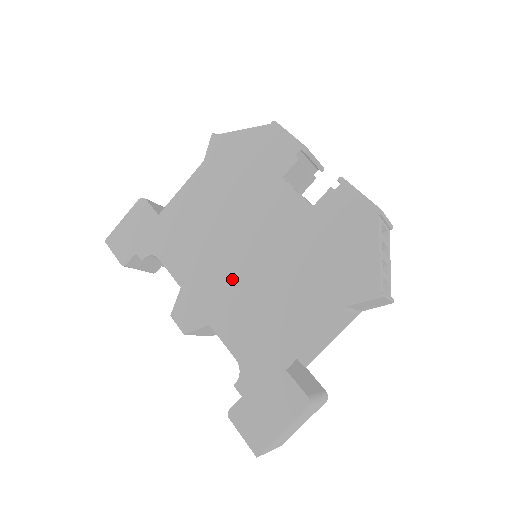
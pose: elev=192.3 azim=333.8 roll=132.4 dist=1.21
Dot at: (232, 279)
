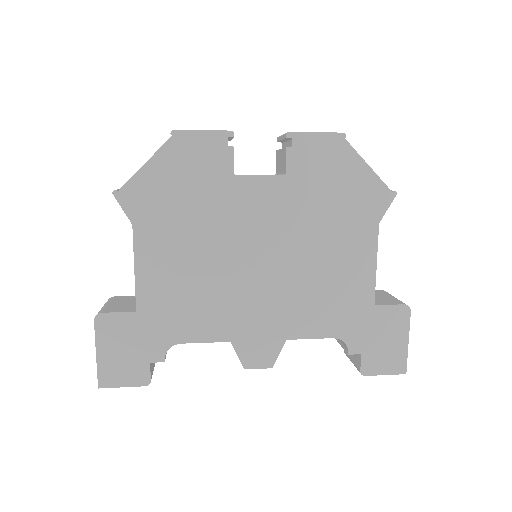
Dot at: (271, 291)
